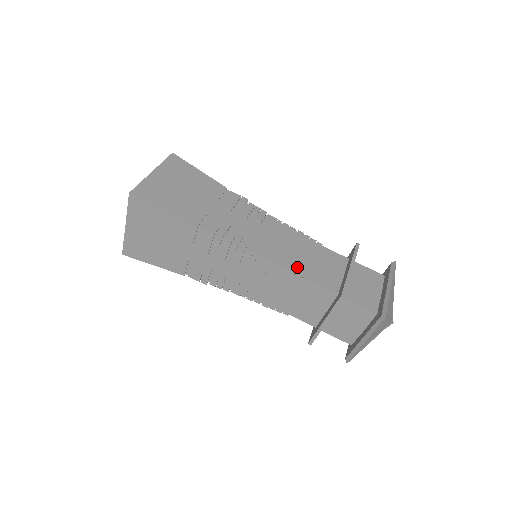
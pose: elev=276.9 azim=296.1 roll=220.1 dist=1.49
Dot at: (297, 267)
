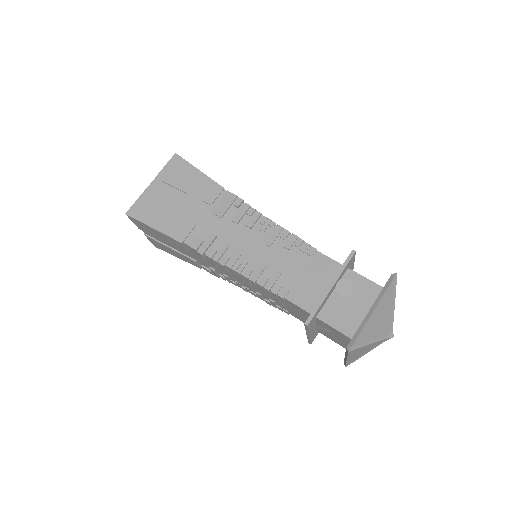
Dot at: occluded
